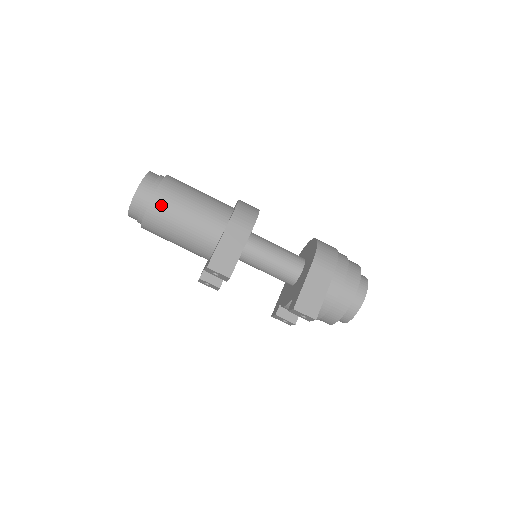
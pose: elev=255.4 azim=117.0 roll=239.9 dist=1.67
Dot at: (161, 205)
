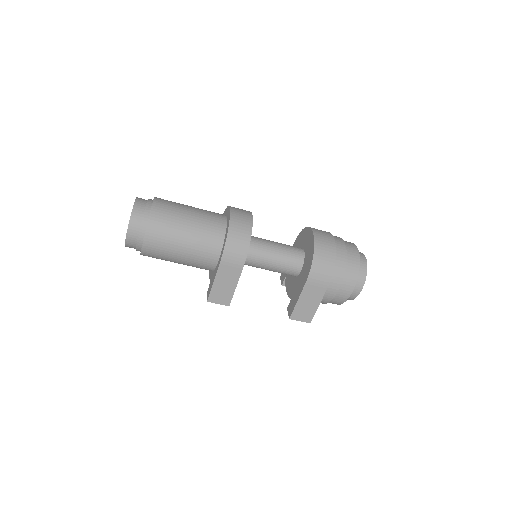
Dot at: (153, 250)
